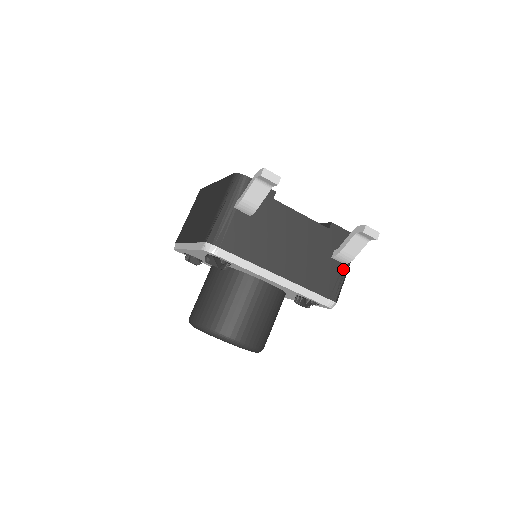
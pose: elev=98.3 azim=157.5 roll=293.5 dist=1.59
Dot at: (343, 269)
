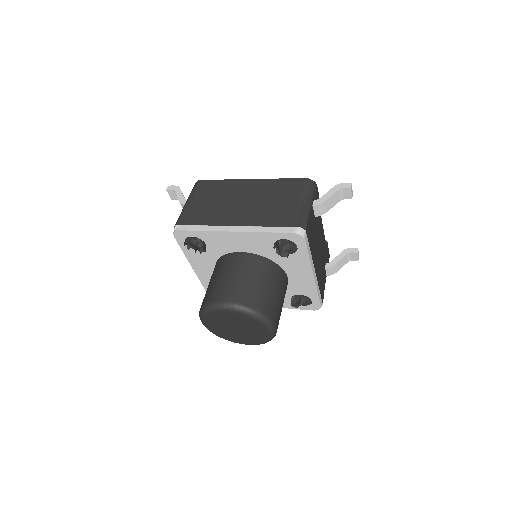
Dot at: occluded
